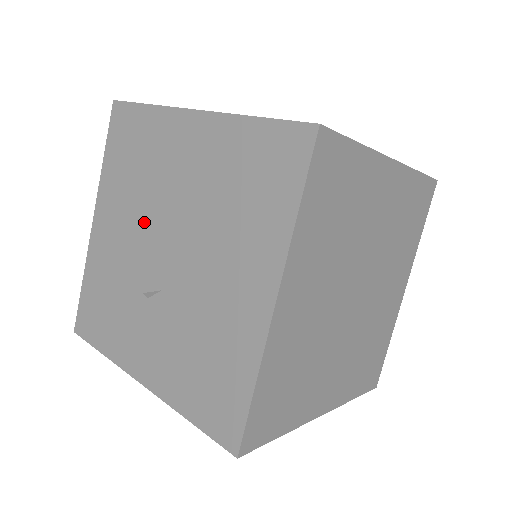
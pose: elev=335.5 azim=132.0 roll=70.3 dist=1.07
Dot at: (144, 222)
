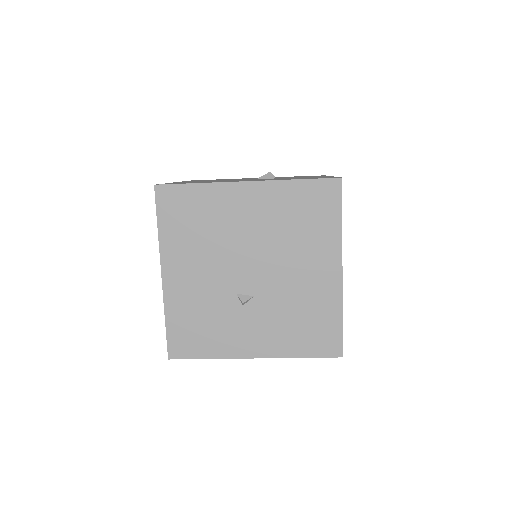
Dot at: (222, 260)
